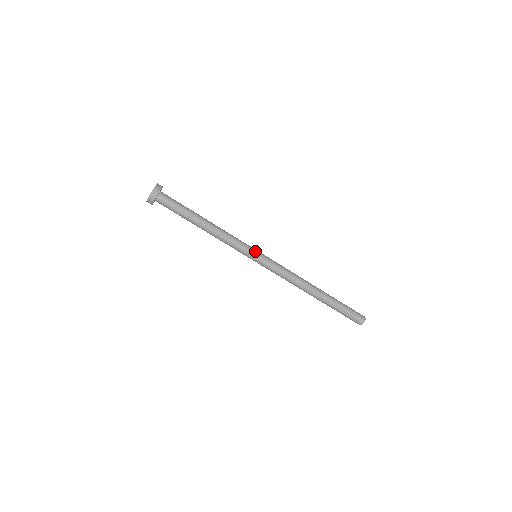
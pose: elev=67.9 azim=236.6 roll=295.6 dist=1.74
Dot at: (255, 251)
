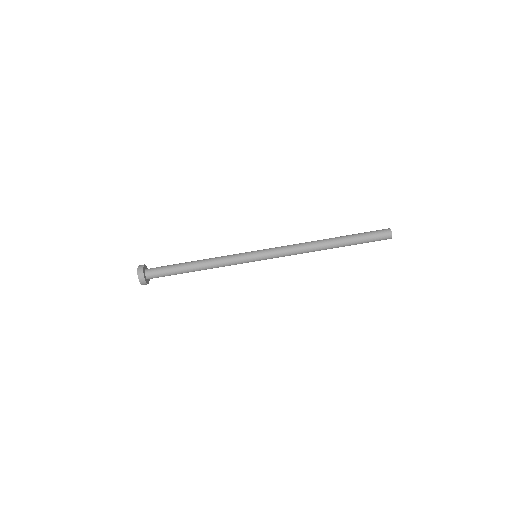
Dot at: (252, 256)
